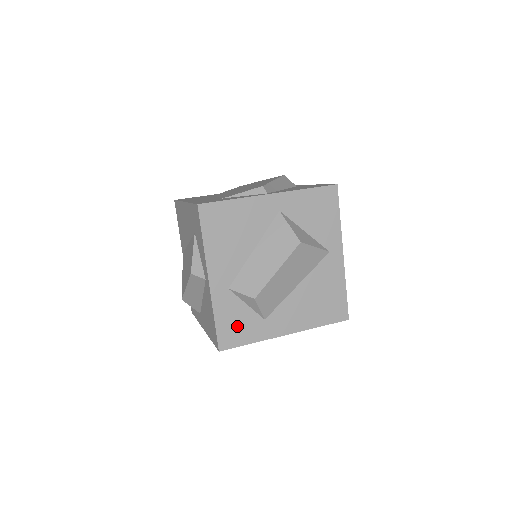
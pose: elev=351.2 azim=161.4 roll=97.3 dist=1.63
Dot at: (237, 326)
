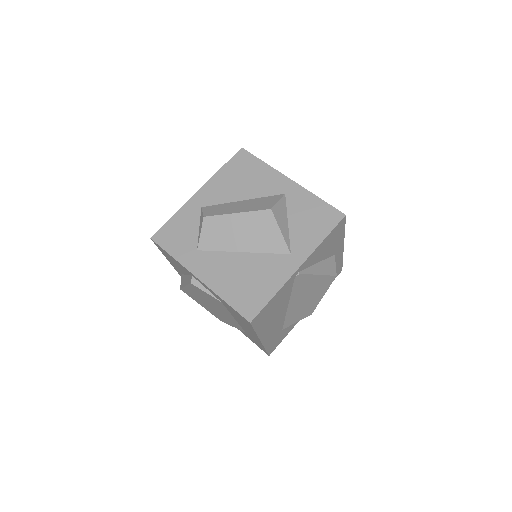
Dot at: (178, 235)
